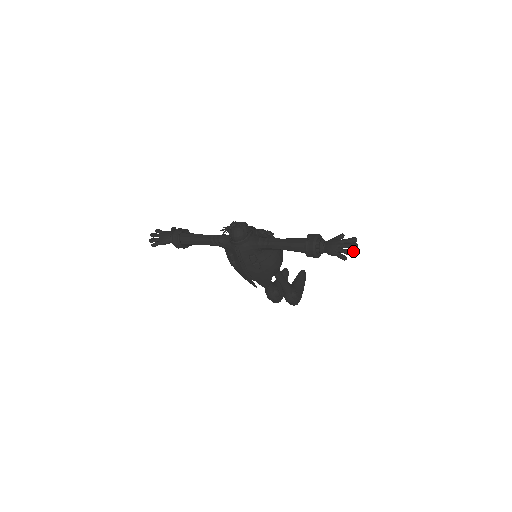
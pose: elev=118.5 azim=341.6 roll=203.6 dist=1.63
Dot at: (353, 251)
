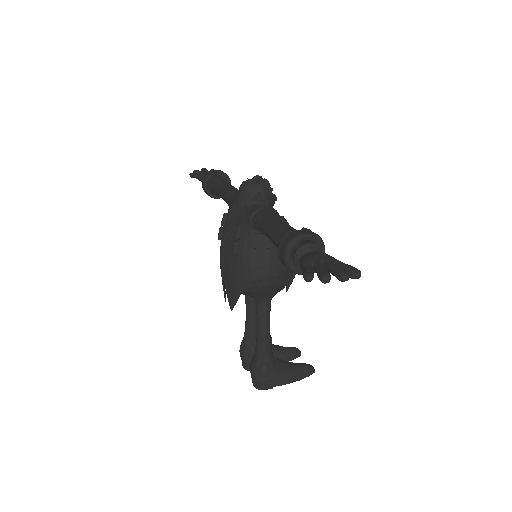
Dot at: occluded
